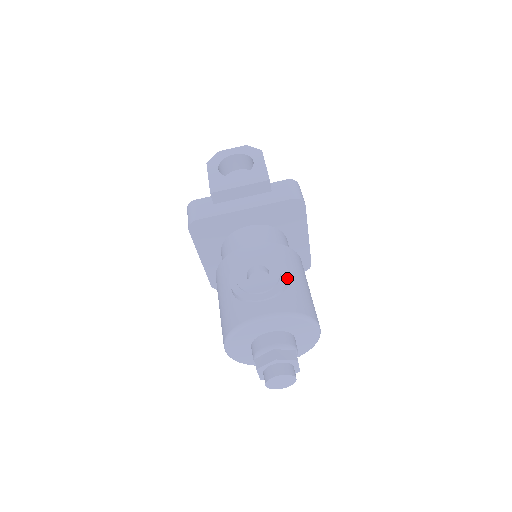
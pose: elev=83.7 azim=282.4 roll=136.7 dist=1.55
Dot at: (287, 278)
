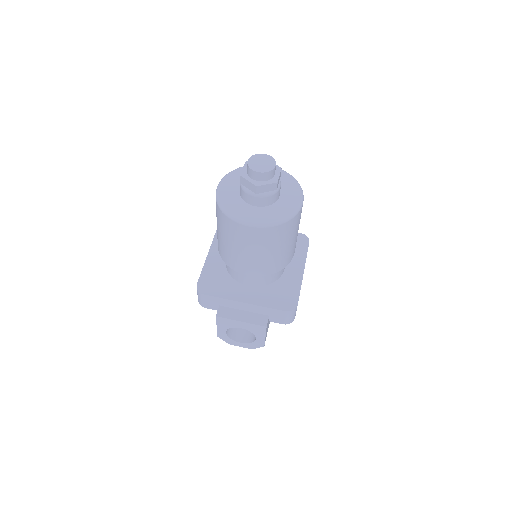
Dot at: occluded
